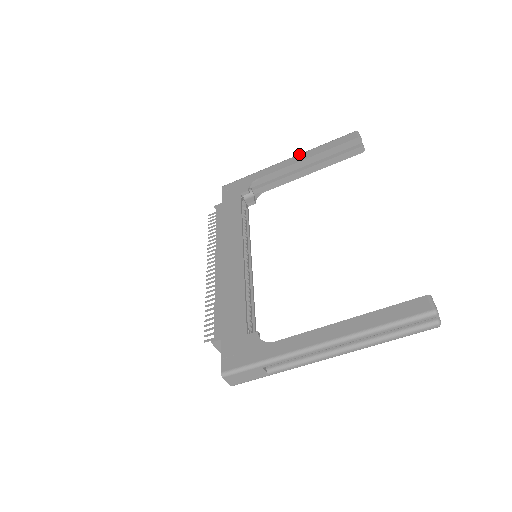
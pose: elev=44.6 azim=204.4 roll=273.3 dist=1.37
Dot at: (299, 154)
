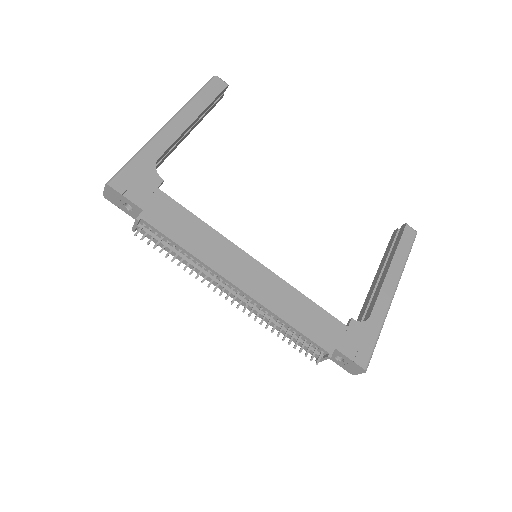
Dot at: (179, 113)
